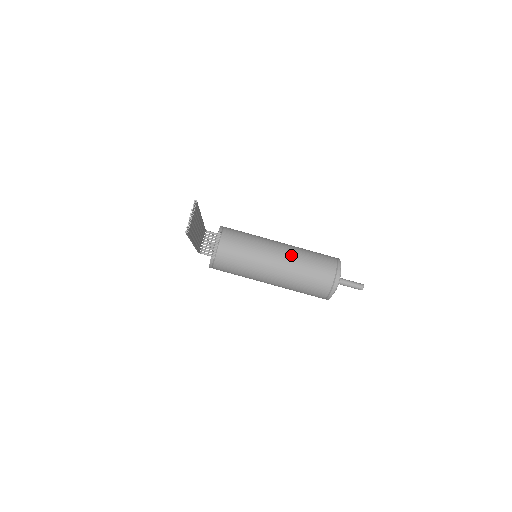
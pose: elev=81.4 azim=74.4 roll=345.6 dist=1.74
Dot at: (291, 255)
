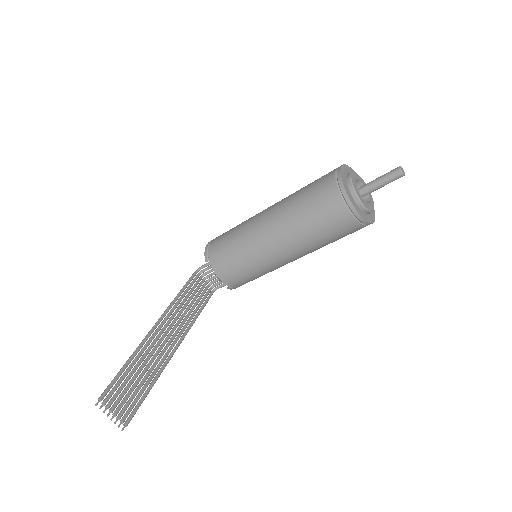
Dot at: (283, 227)
